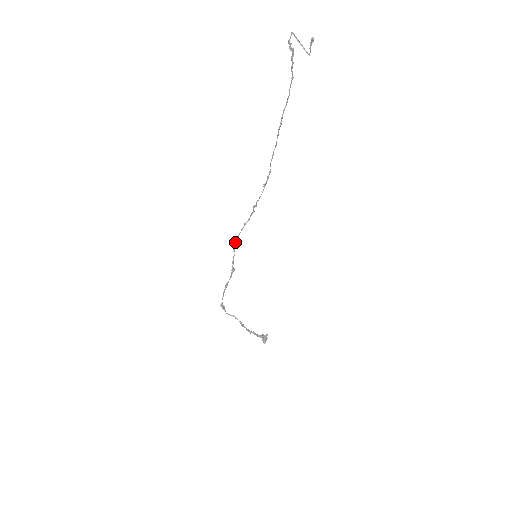
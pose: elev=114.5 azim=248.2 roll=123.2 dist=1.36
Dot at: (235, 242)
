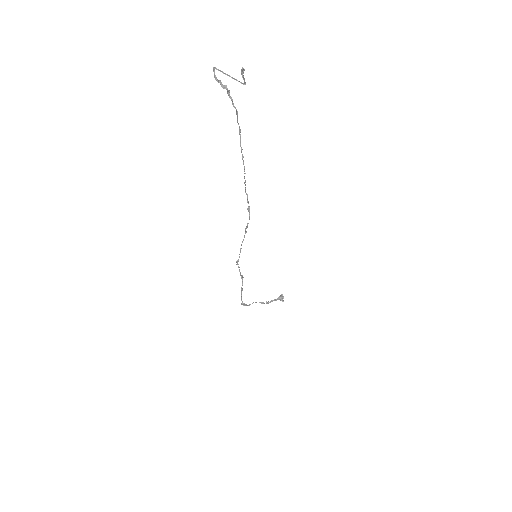
Dot at: (238, 260)
